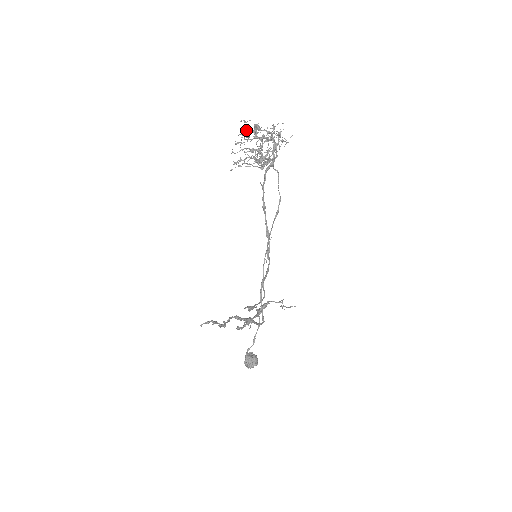
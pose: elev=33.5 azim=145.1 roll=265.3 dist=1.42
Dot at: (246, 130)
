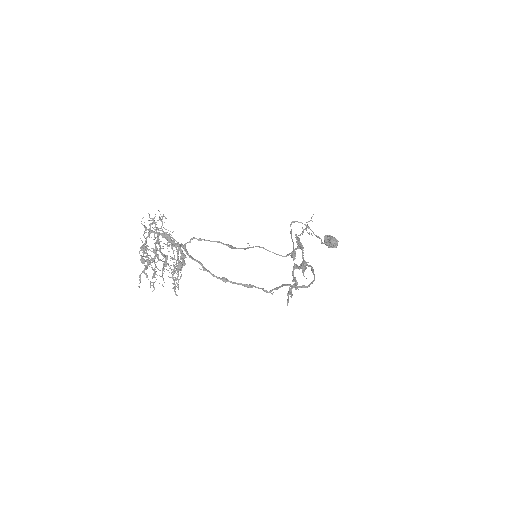
Dot at: occluded
